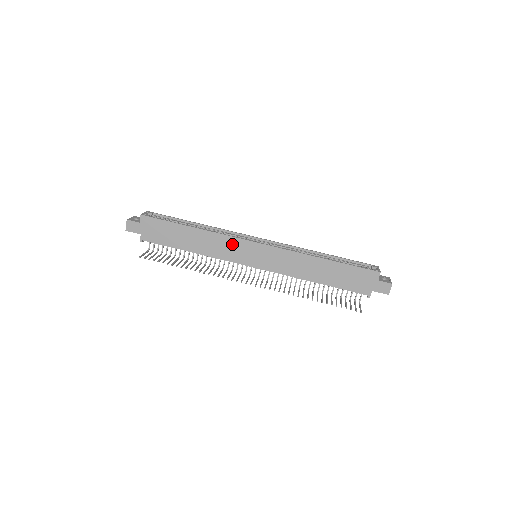
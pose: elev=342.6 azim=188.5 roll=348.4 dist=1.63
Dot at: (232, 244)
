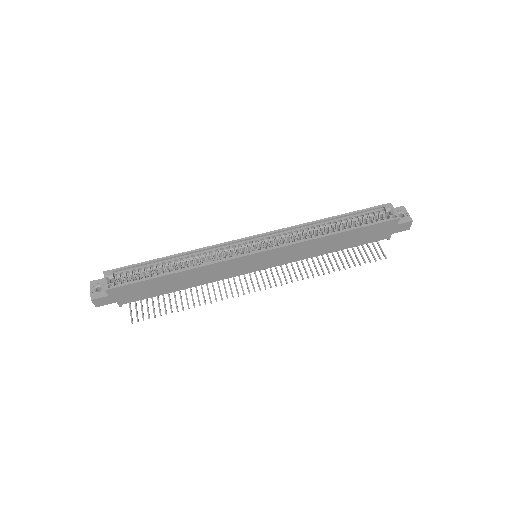
Dot at: (228, 266)
